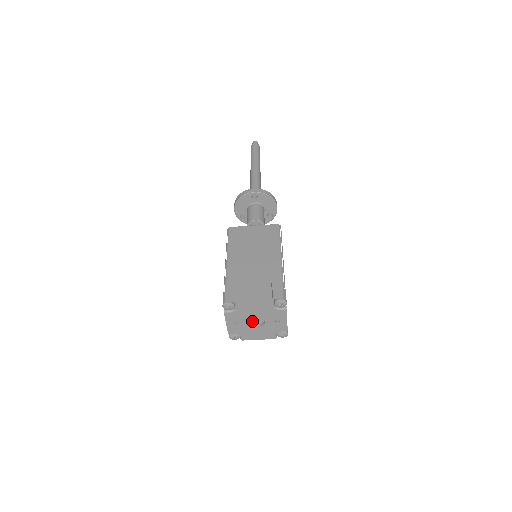
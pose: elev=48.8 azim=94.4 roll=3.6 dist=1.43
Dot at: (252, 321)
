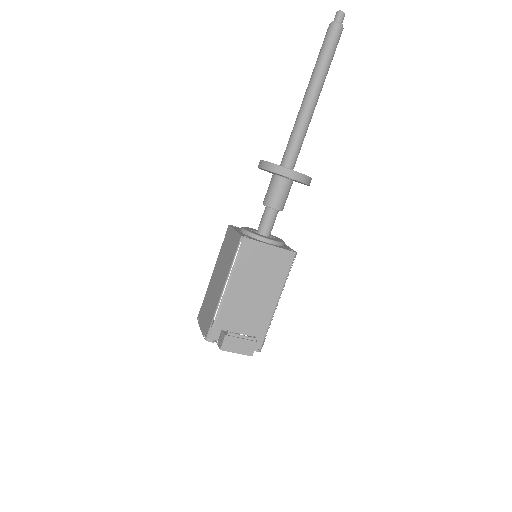
Dot at: occluded
